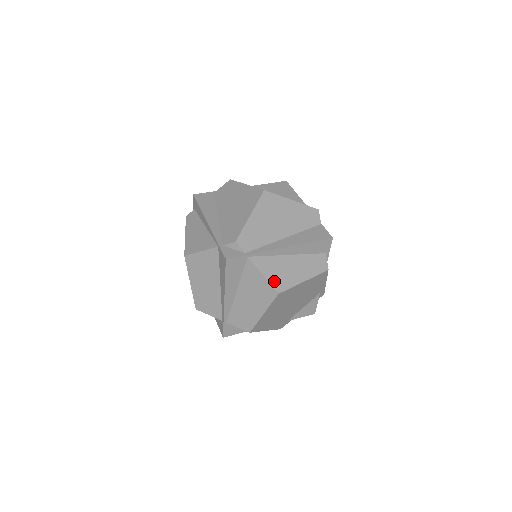
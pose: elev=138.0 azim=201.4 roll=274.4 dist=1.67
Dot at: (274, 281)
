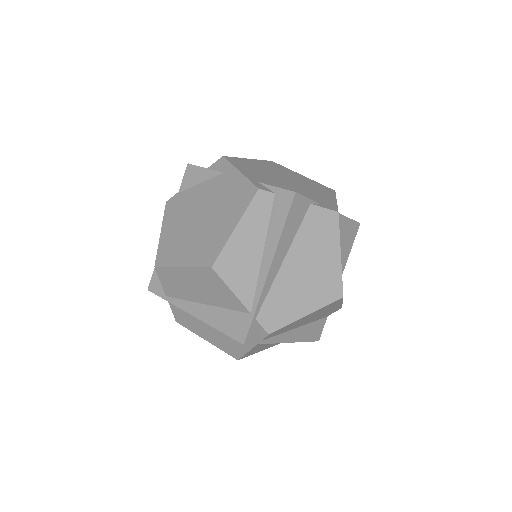
Dot at: (248, 354)
